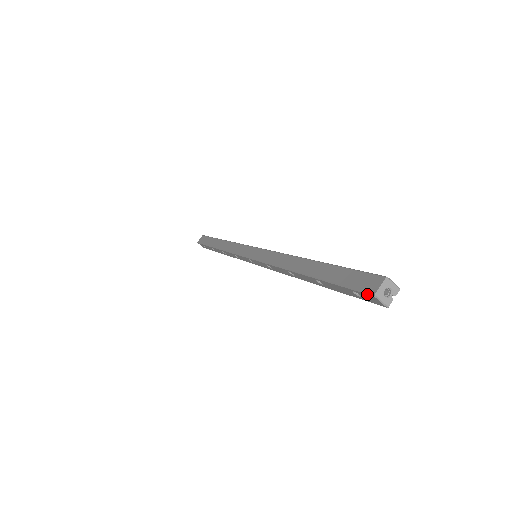
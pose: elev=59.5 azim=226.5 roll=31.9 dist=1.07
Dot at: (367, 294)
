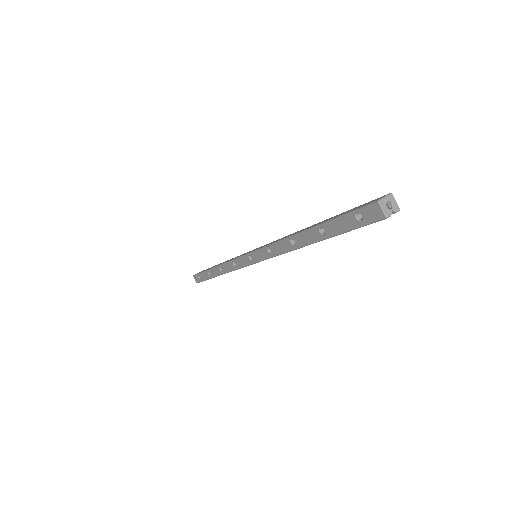
Dot at: (371, 204)
